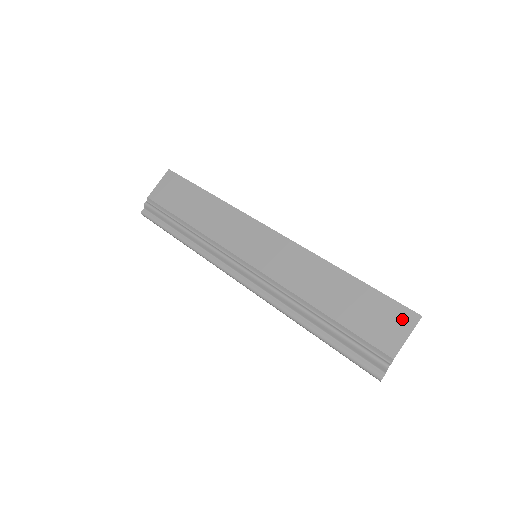
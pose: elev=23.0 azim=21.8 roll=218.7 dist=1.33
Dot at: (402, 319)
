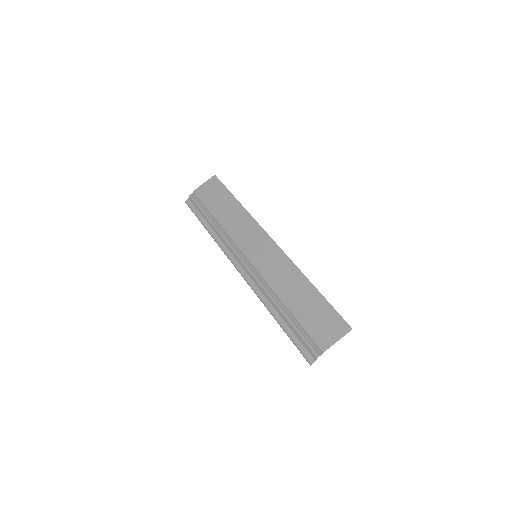
Dot at: (339, 327)
